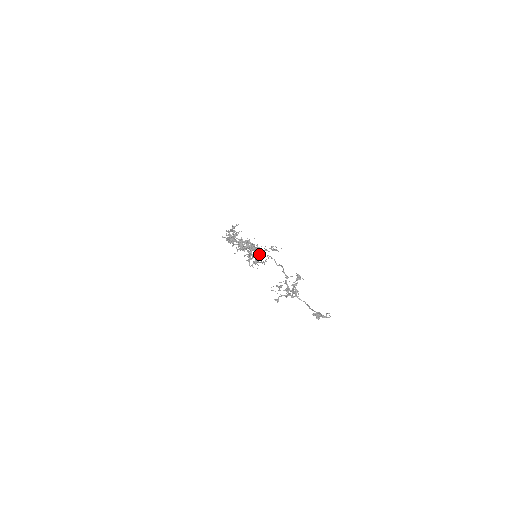
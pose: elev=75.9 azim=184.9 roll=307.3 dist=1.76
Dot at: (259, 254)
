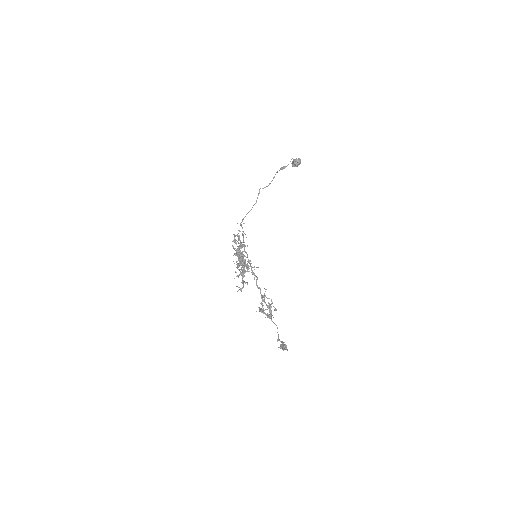
Dot at: (246, 266)
